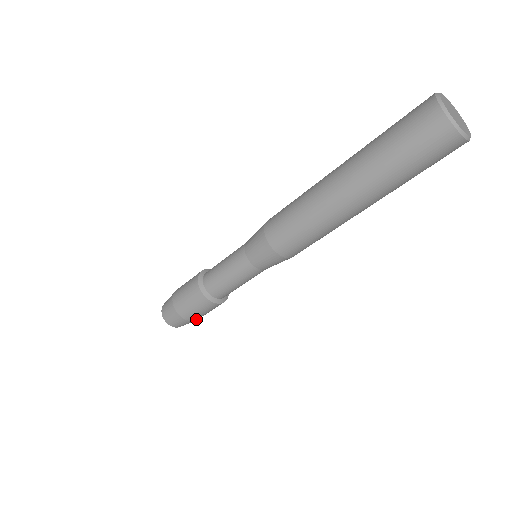
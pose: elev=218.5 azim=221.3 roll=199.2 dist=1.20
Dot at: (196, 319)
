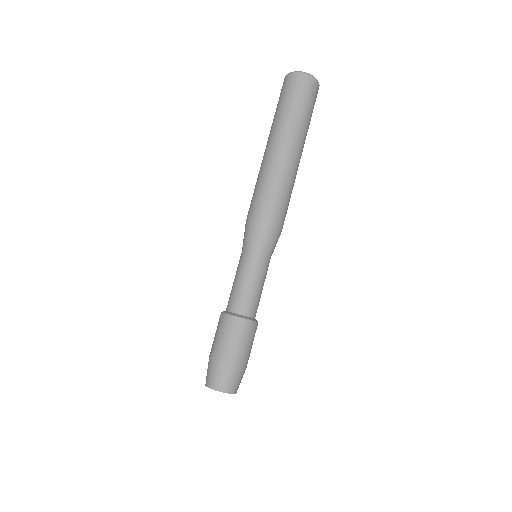
Dot at: (230, 360)
